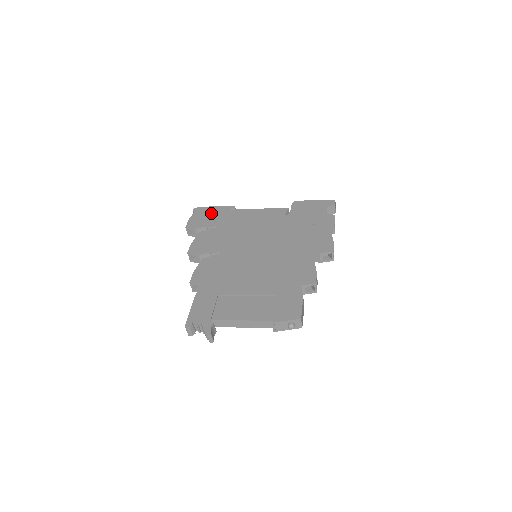
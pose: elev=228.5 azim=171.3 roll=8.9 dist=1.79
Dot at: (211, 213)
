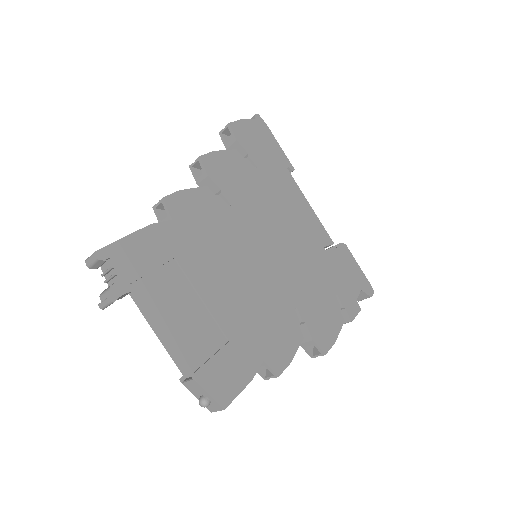
Dot at: (268, 144)
